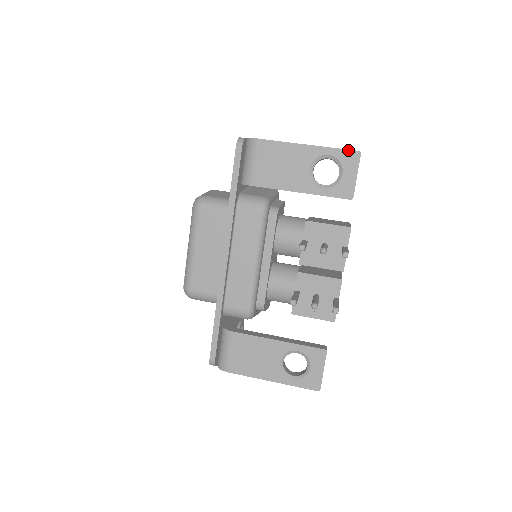
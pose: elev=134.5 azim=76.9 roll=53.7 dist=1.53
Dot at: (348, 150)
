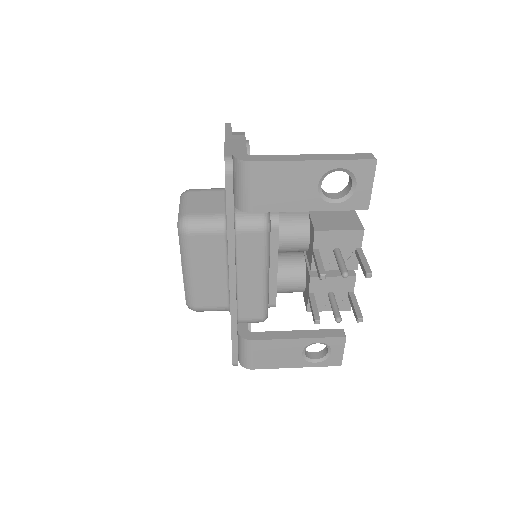
Dot at: (362, 160)
